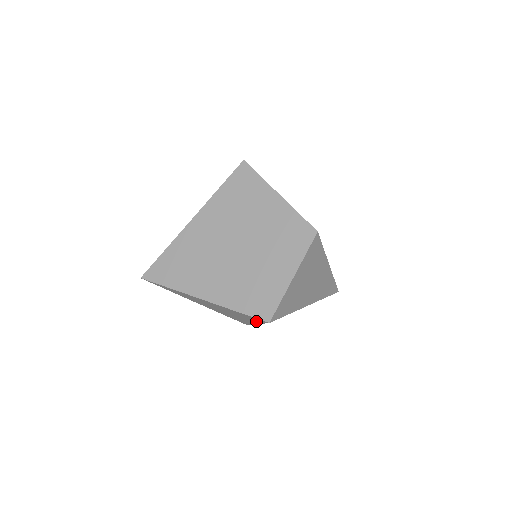
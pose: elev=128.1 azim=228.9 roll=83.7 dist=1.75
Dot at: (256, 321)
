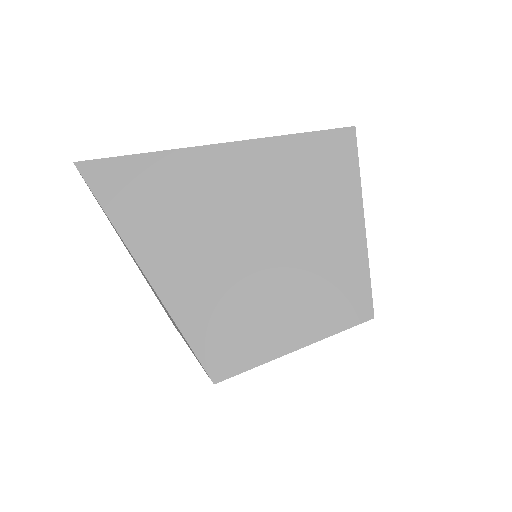
Dot at: occluded
